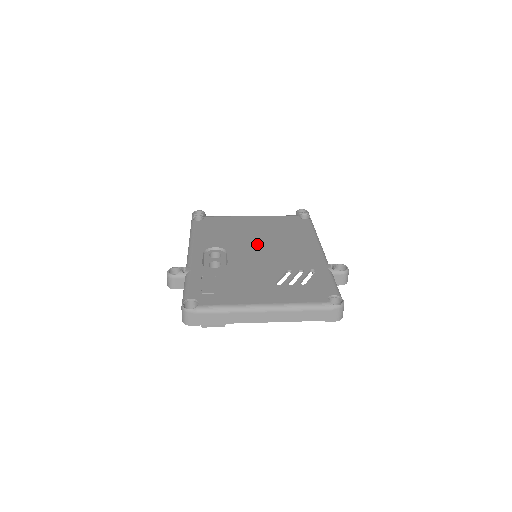
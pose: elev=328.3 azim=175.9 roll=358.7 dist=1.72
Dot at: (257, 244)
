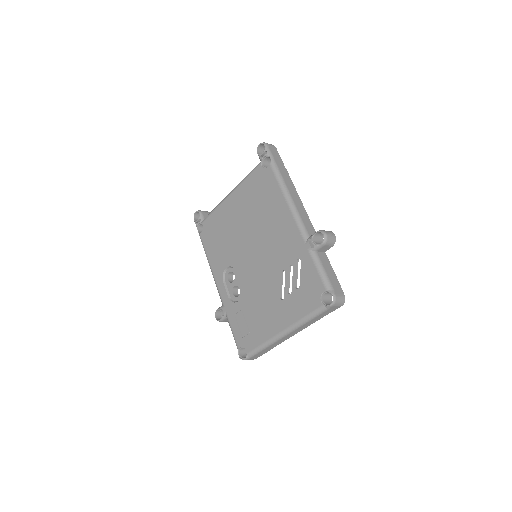
Dot at: (249, 244)
